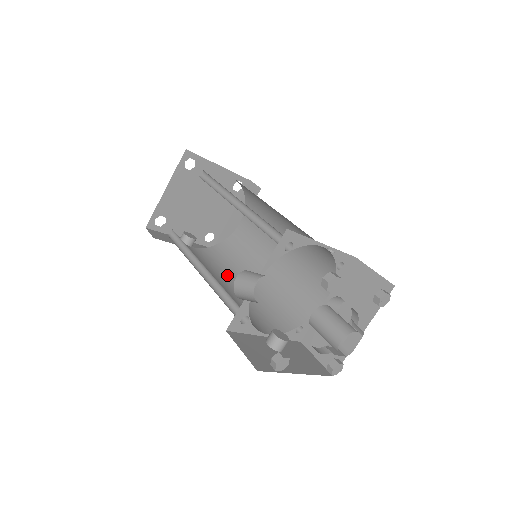
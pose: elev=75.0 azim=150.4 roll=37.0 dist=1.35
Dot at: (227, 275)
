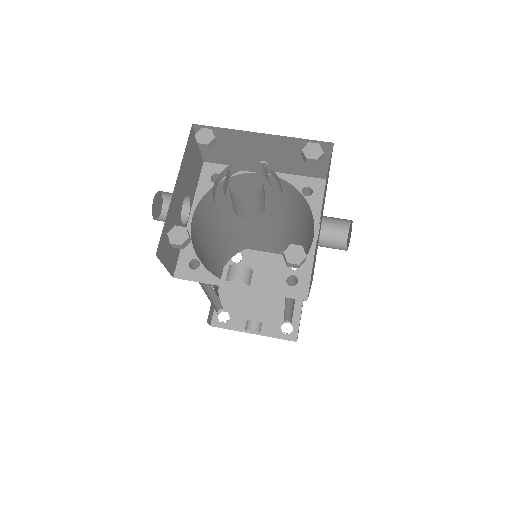
Dot at: occluded
